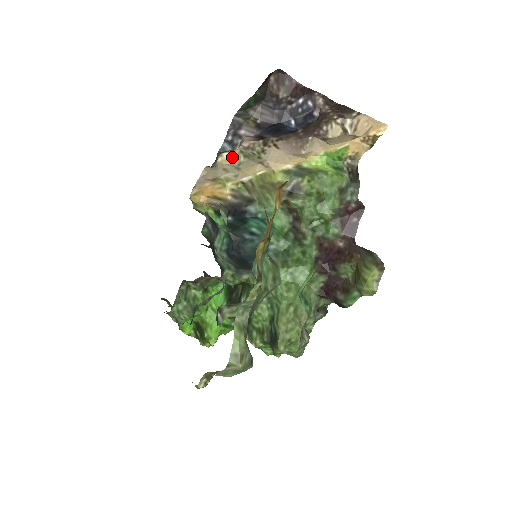
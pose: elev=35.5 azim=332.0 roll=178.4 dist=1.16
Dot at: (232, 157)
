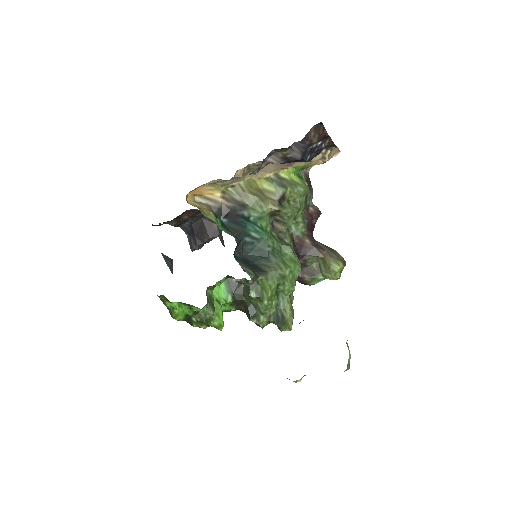
Dot at: (242, 172)
